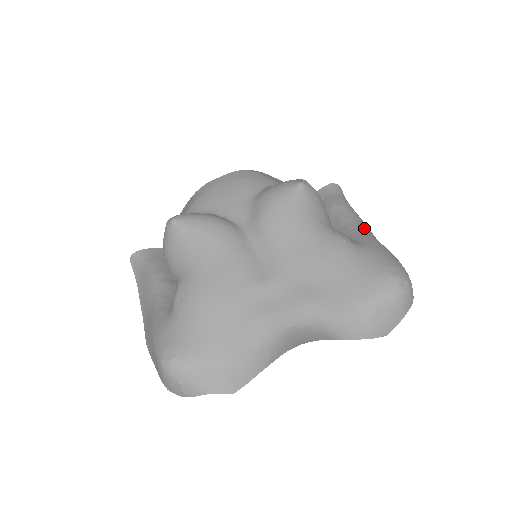
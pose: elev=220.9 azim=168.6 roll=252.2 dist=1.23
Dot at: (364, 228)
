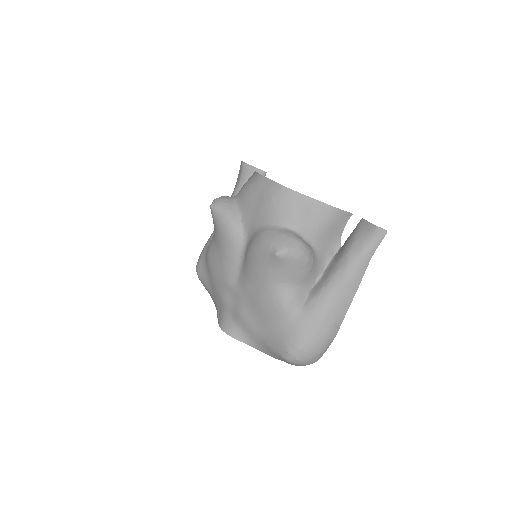
Dot at: (336, 297)
